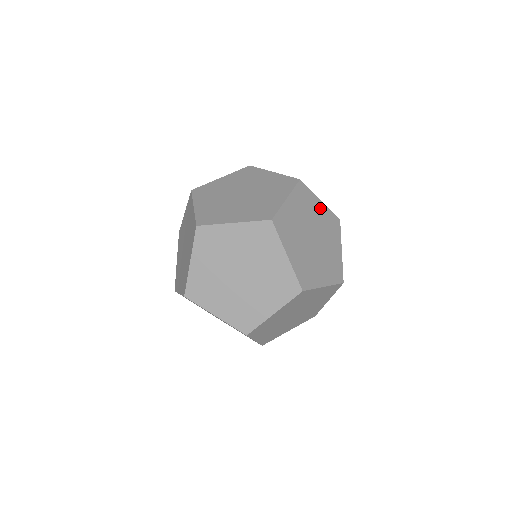
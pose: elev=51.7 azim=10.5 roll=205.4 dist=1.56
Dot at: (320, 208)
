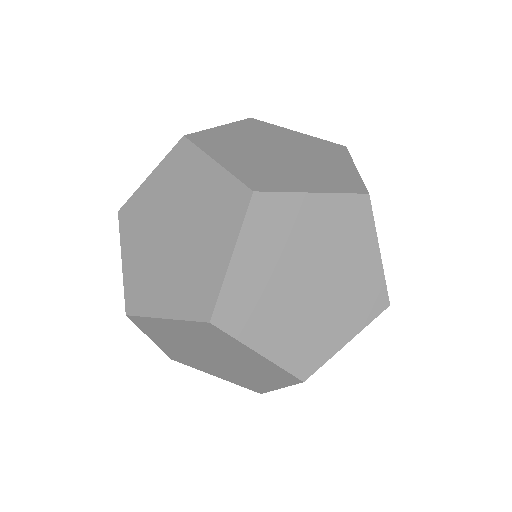
Dot at: (296, 136)
